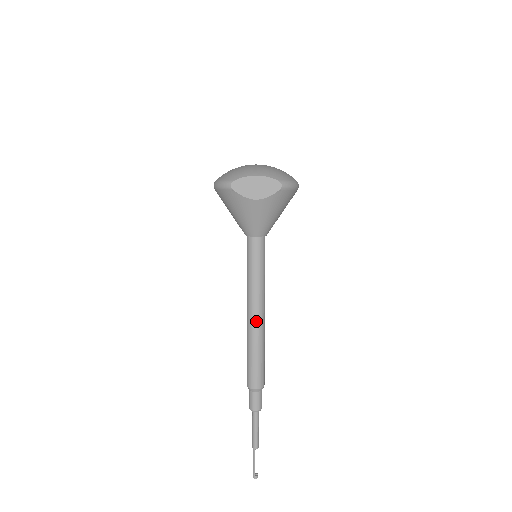
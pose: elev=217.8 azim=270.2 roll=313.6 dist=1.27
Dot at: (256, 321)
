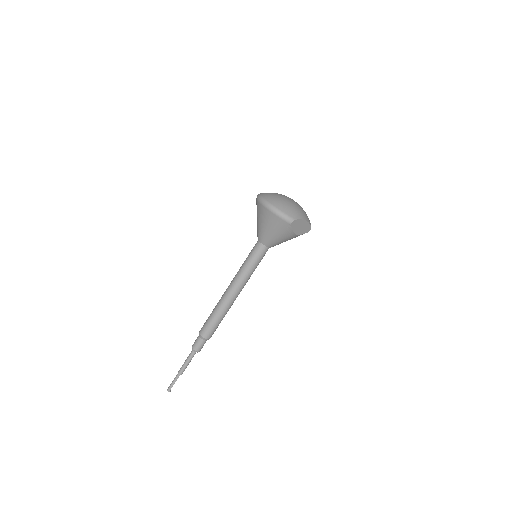
Dot at: (235, 298)
